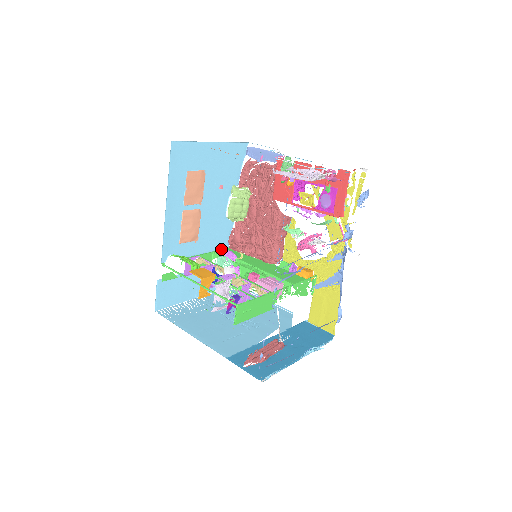
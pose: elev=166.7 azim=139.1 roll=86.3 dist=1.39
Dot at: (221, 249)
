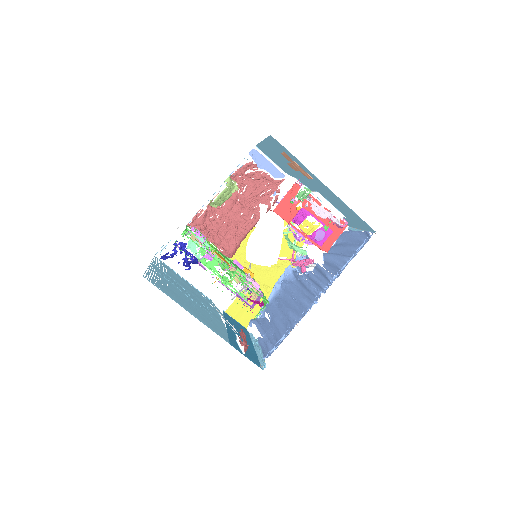
Dot at: (193, 227)
